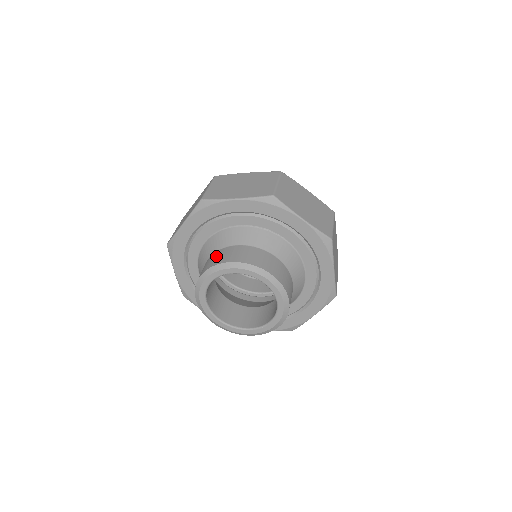
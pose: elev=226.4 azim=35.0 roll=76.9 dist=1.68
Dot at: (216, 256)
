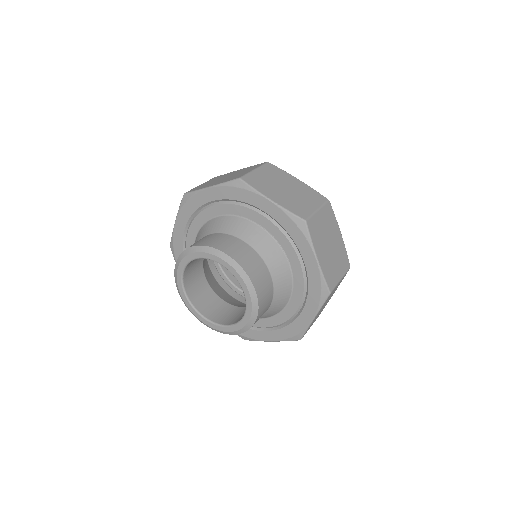
Dot at: (219, 238)
